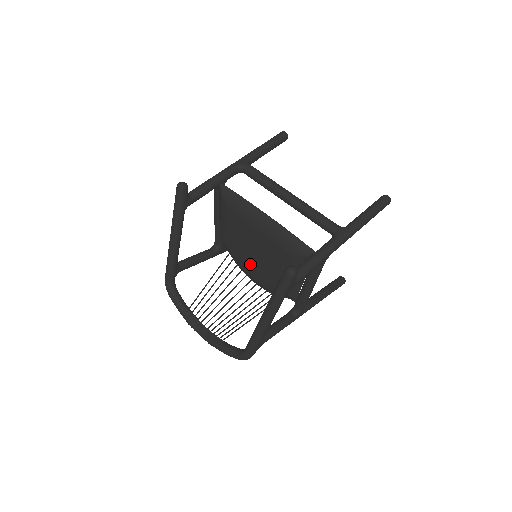
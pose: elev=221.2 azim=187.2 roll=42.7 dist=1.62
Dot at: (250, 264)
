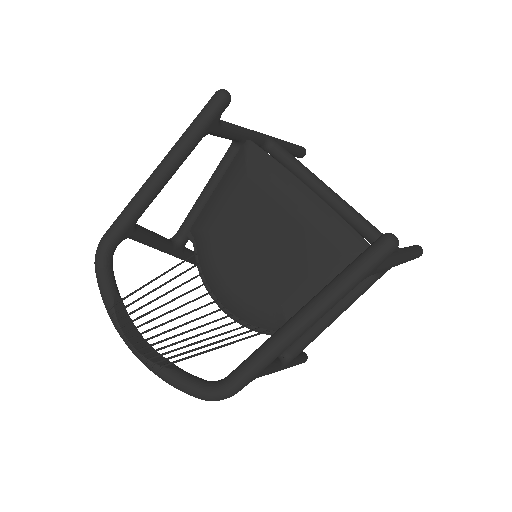
Dot at: (239, 267)
